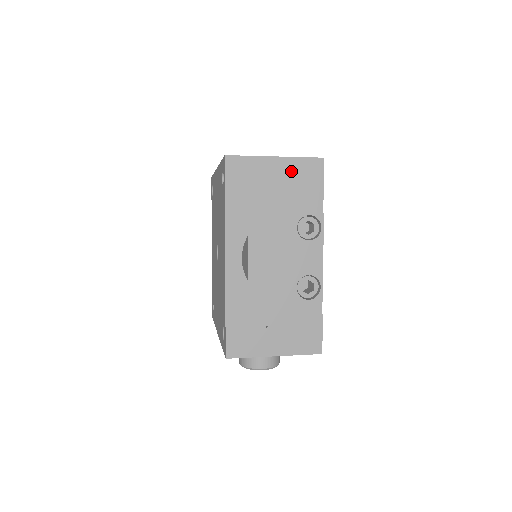
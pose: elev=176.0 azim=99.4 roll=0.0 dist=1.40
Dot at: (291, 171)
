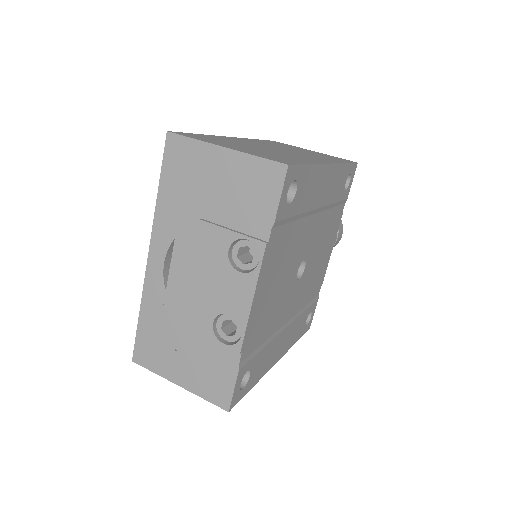
Dot at: (240, 172)
